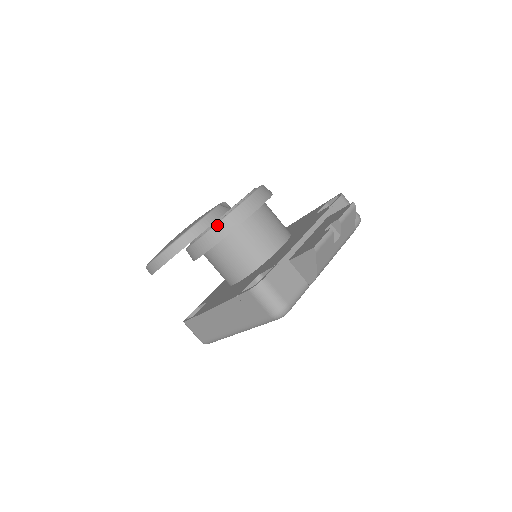
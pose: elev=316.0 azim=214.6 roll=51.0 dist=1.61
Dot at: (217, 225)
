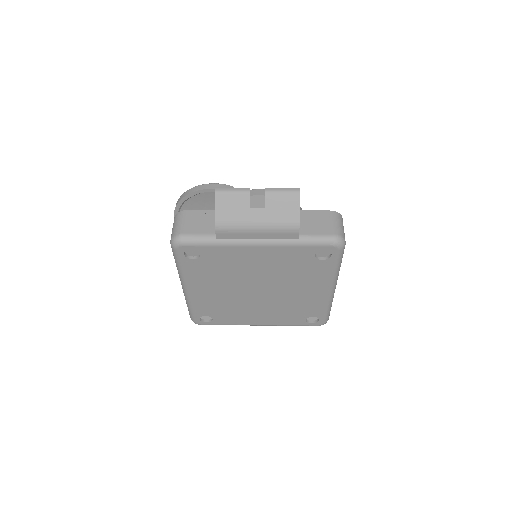
Dot at: occluded
